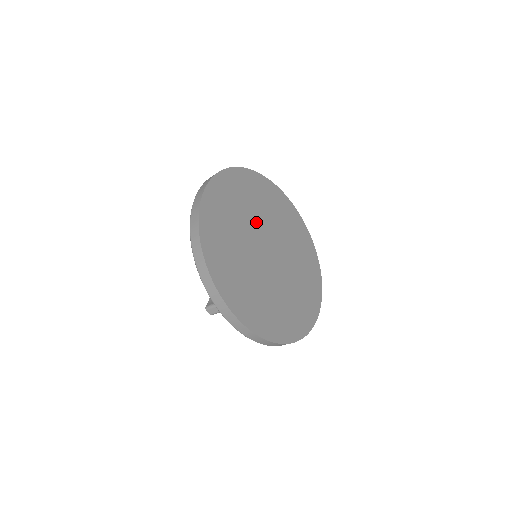
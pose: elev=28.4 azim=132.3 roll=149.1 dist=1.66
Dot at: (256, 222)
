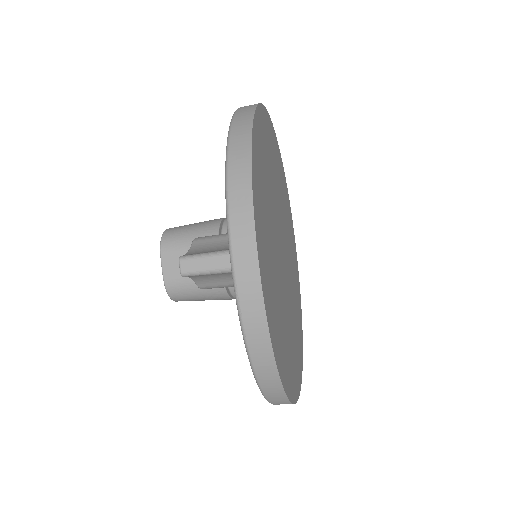
Dot at: (280, 209)
